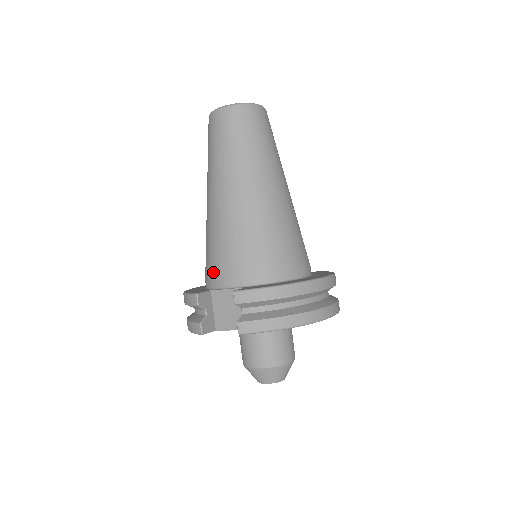
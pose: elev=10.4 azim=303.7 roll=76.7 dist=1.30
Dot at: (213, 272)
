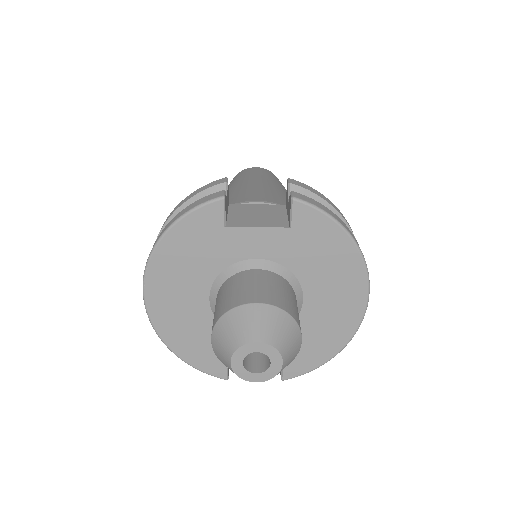
Dot at: (233, 201)
